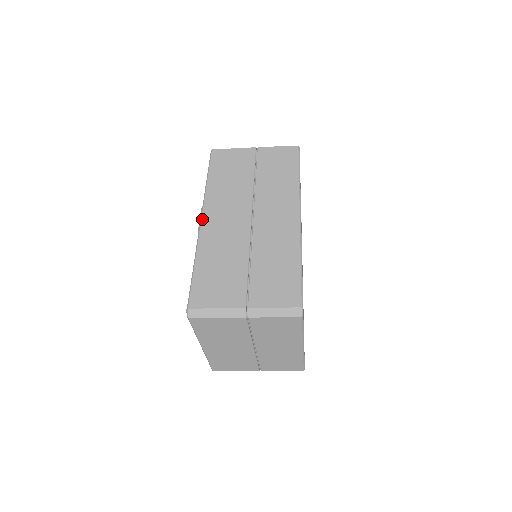
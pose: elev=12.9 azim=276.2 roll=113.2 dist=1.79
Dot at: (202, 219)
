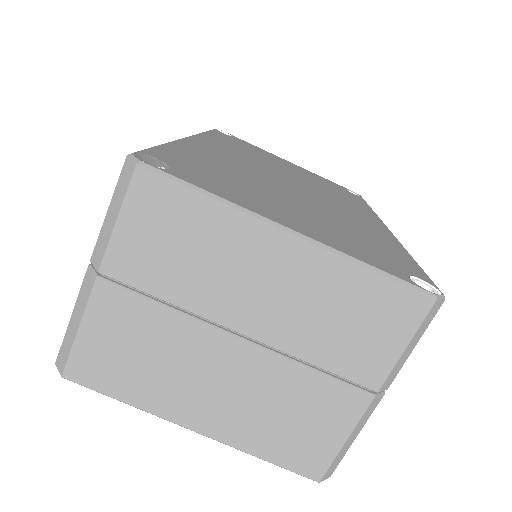
Dot at: occluded
